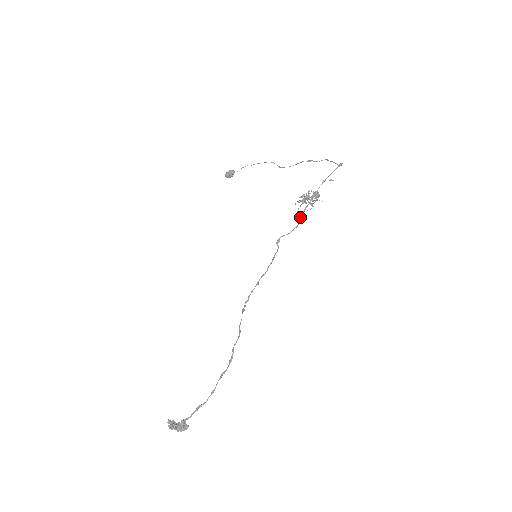
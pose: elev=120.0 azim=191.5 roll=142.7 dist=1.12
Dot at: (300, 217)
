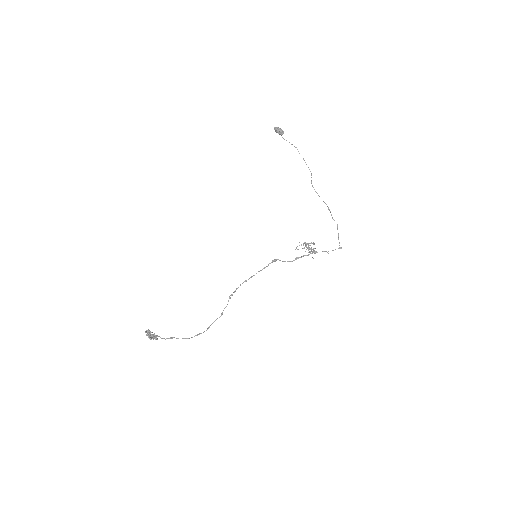
Dot at: (297, 258)
